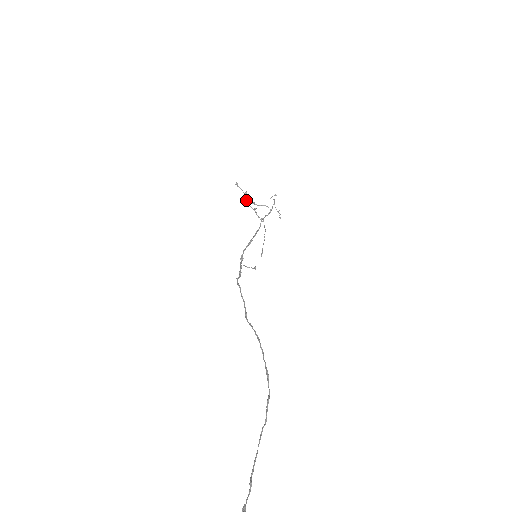
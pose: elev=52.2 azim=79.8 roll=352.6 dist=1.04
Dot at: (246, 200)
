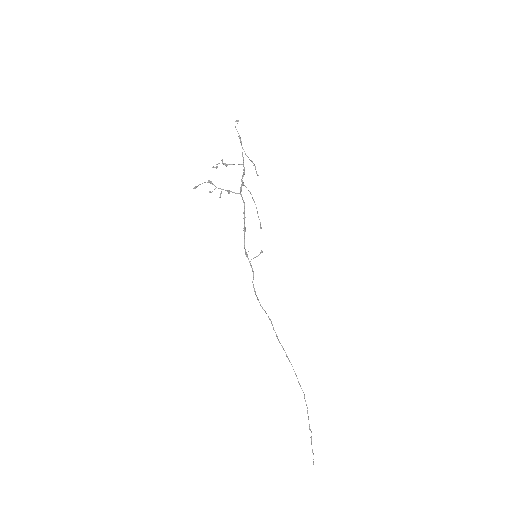
Dot at: occluded
